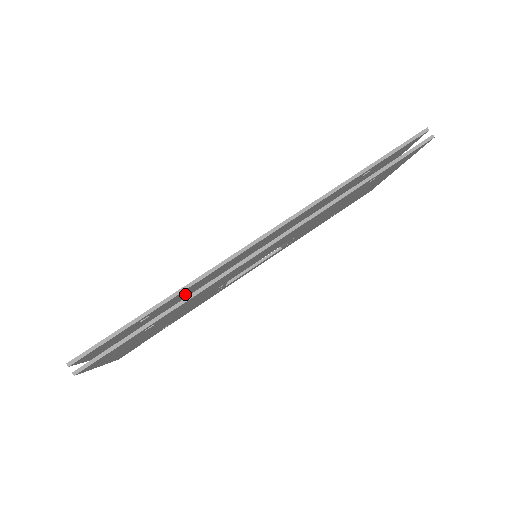
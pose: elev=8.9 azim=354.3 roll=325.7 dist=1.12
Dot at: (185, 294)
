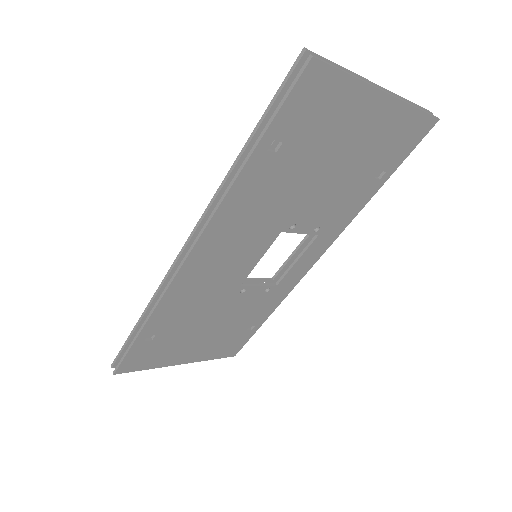
Dot at: occluded
